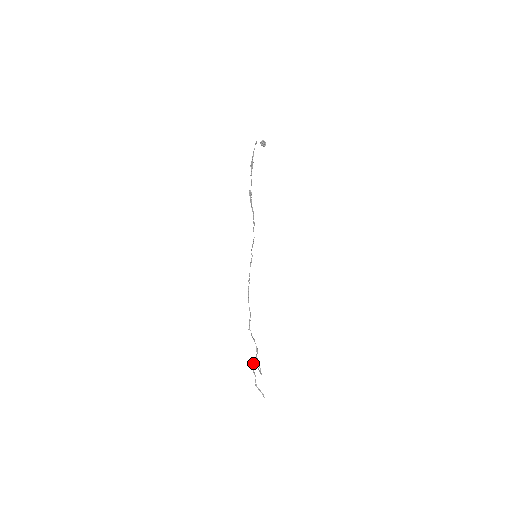
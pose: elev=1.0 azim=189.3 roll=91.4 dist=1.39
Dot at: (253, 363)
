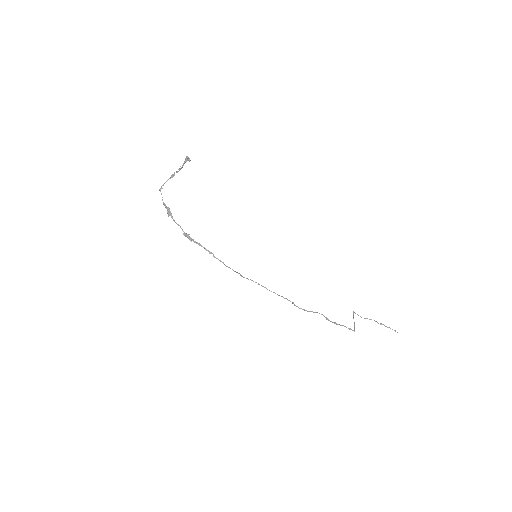
Dot at: occluded
